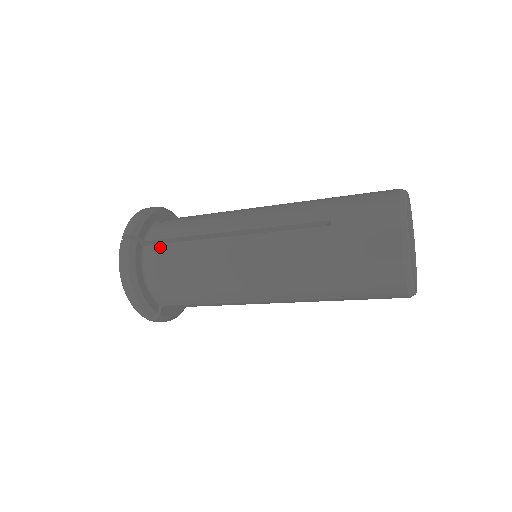
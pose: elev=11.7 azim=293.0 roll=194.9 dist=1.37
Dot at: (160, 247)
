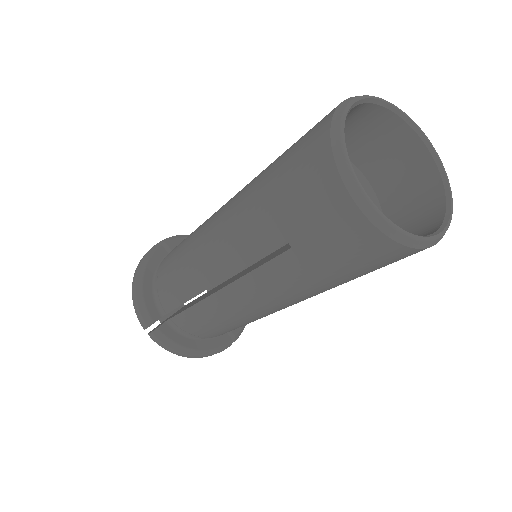
Dot at: (177, 319)
